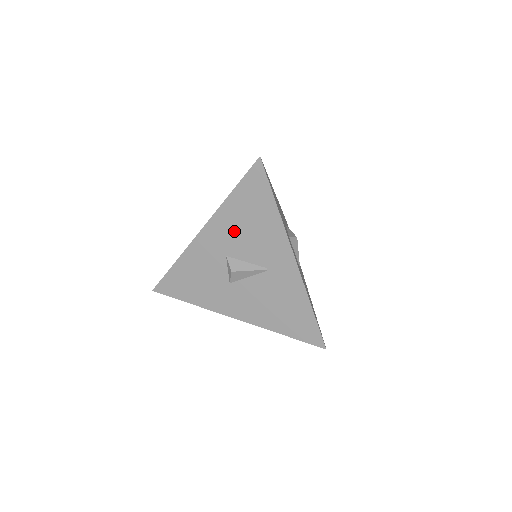
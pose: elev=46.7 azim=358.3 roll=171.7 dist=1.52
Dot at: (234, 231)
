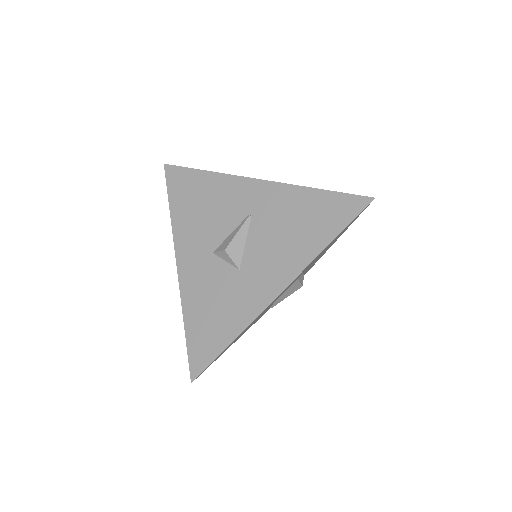
Dot at: (198, 227)
